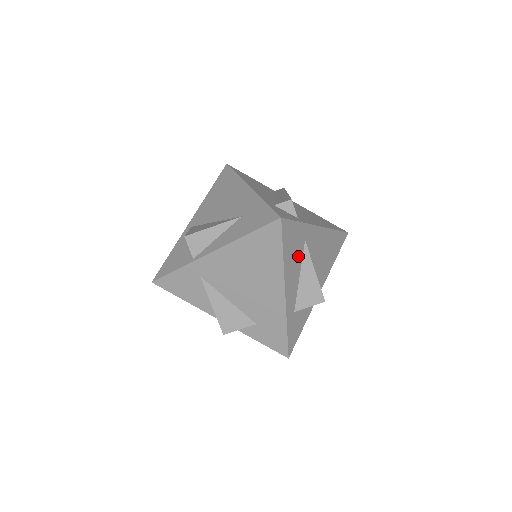
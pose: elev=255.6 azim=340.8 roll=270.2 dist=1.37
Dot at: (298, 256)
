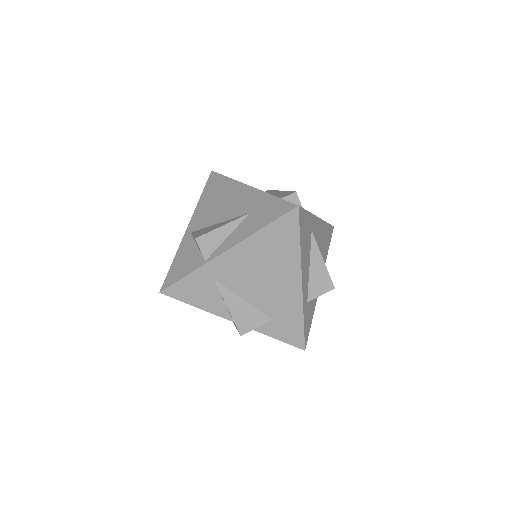
Dot at: (308, 246)
